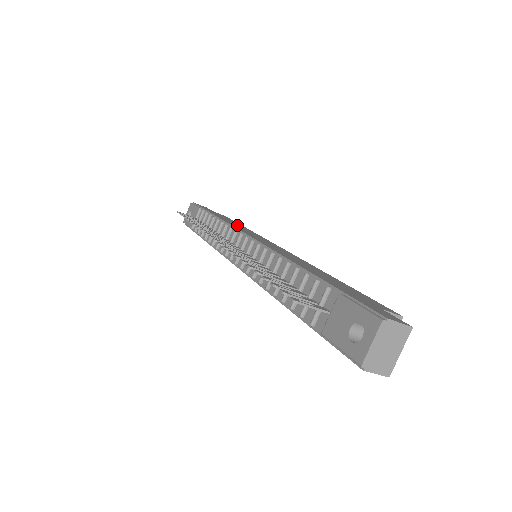
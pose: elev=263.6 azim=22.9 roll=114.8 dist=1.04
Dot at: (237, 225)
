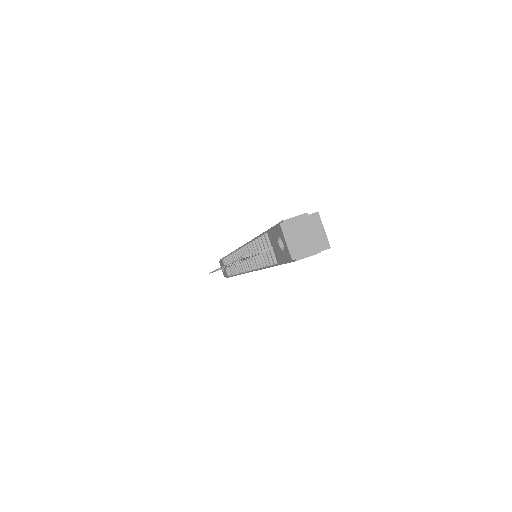
Dot at: occluded
